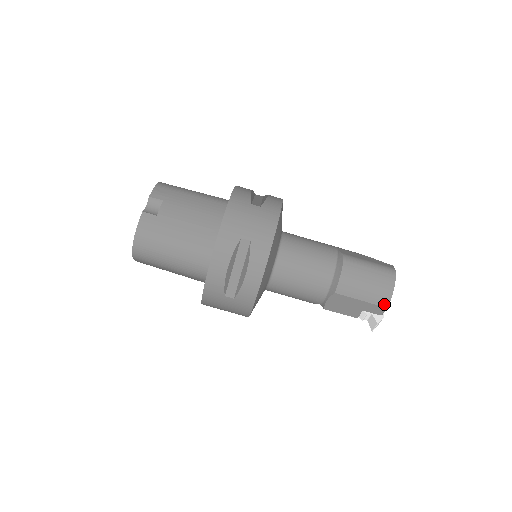
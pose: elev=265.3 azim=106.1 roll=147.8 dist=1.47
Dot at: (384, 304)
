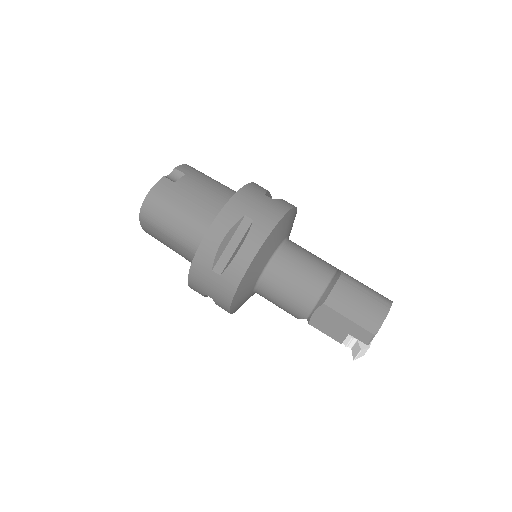
Dot at: (372, 330)
